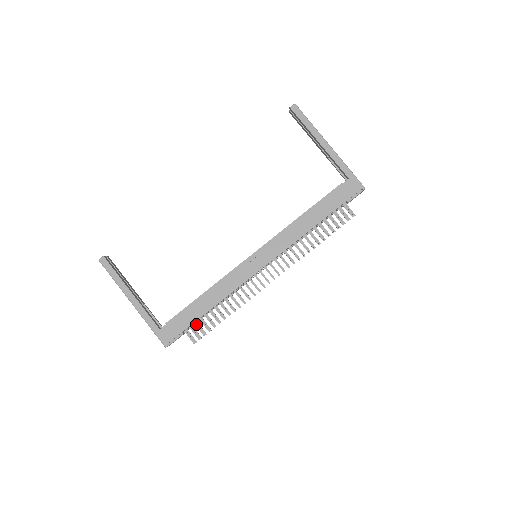
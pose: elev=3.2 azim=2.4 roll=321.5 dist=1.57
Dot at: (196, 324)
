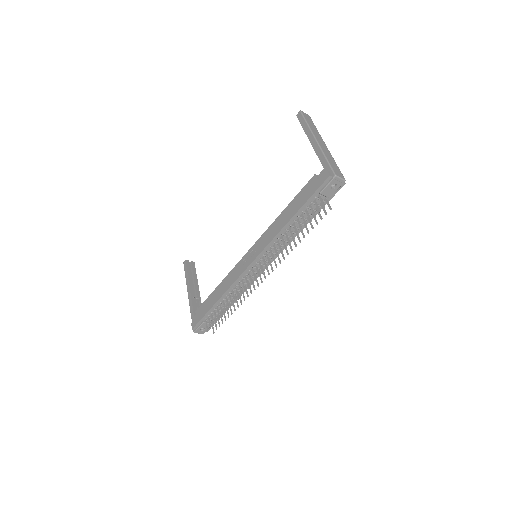
Dot at: (212, 315)
